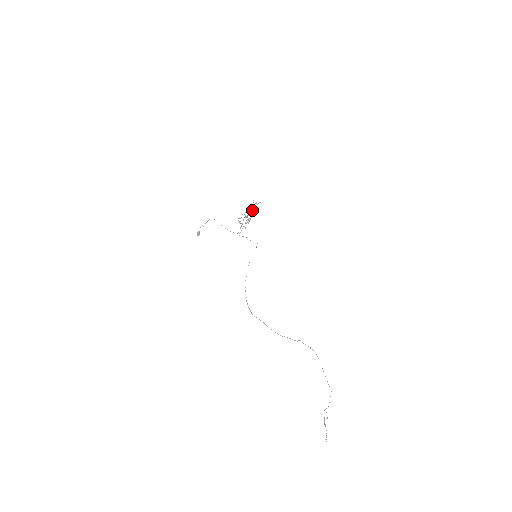
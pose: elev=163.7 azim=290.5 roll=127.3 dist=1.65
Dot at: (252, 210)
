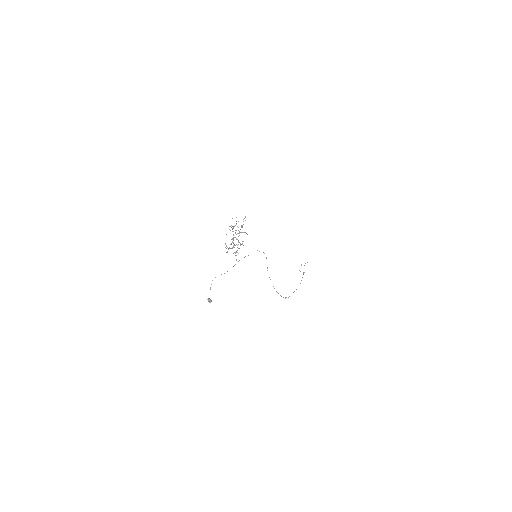
Dot at: occluded
